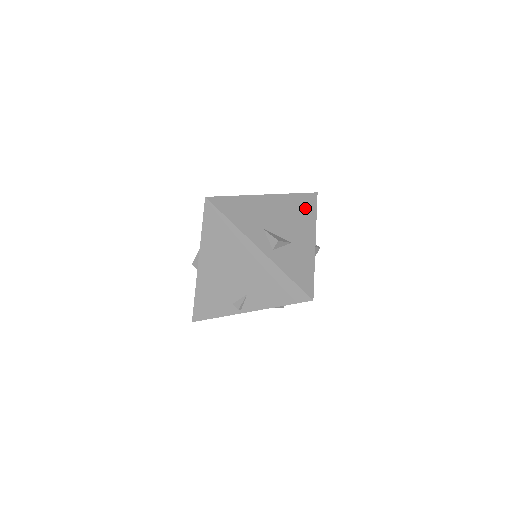
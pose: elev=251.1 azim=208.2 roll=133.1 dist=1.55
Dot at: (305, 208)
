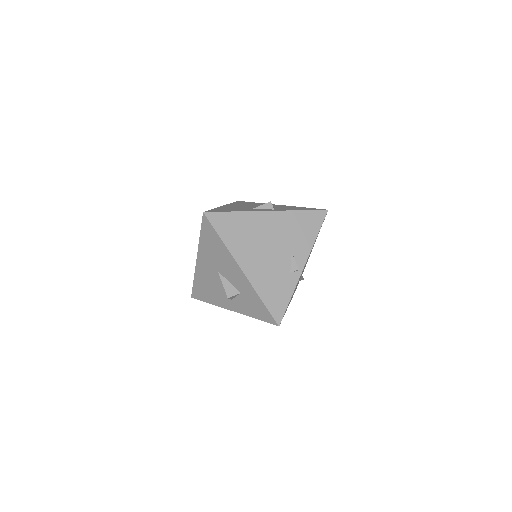
Dot at: (247, 203)
